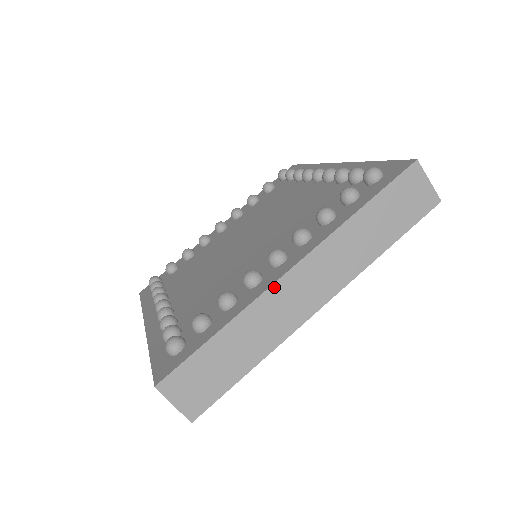
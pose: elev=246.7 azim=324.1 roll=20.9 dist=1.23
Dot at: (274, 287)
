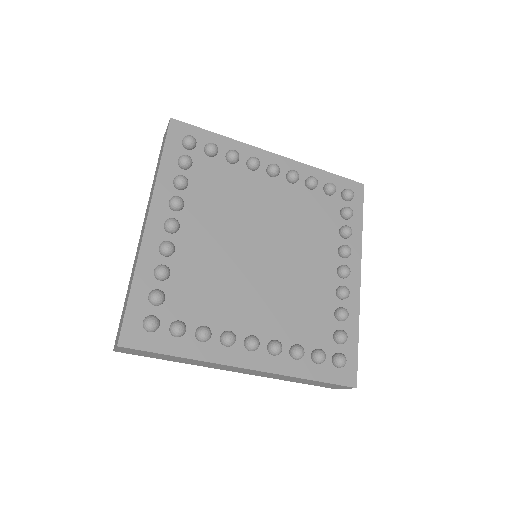
Dot at: (229, 366)
